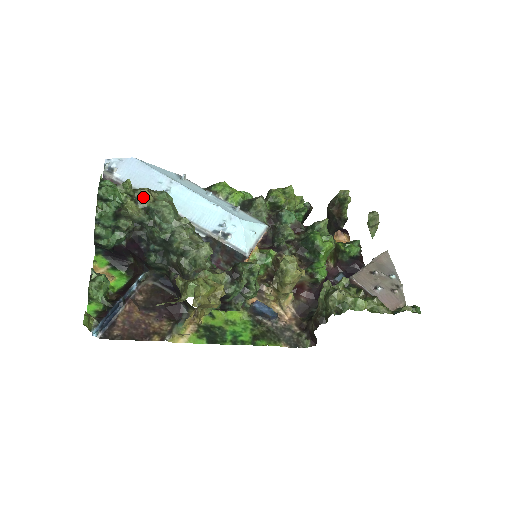
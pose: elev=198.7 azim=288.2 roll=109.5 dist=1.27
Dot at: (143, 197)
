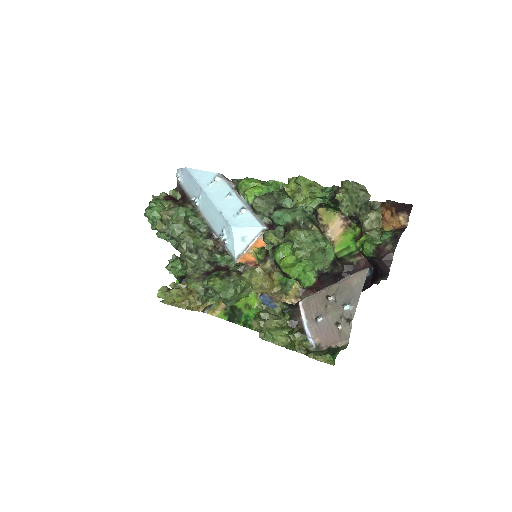
Dot at: (162, 217)
